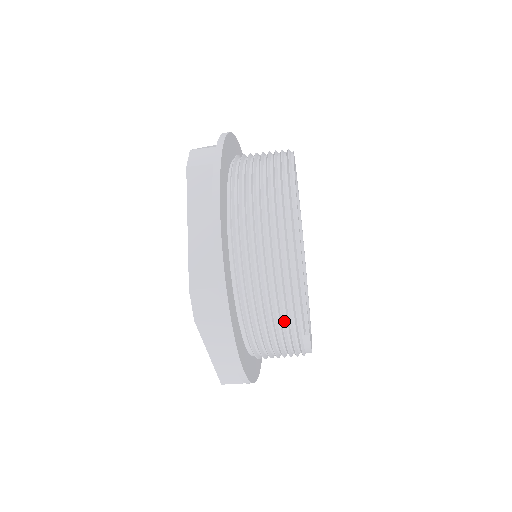
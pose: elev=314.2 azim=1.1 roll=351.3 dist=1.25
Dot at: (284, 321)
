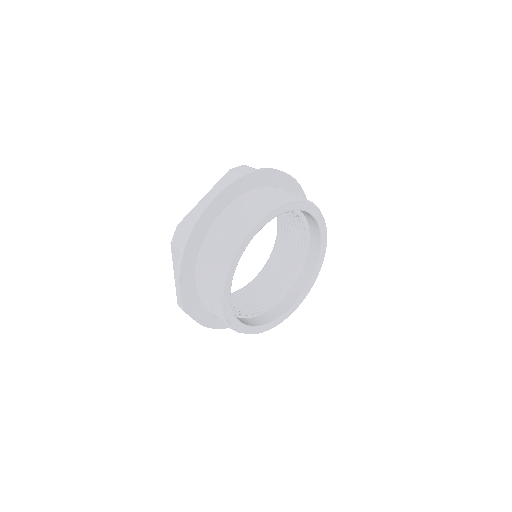
Dot at: (214, 281)
